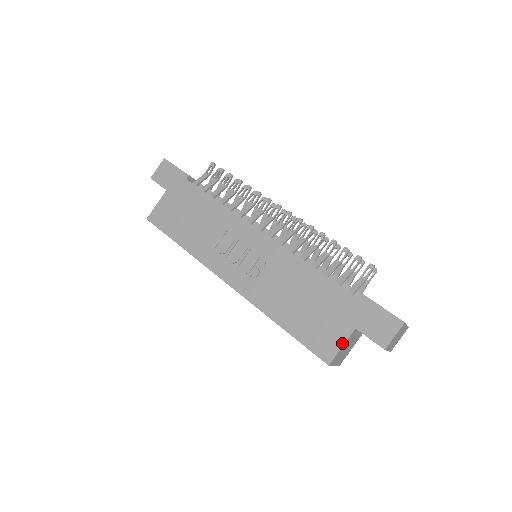
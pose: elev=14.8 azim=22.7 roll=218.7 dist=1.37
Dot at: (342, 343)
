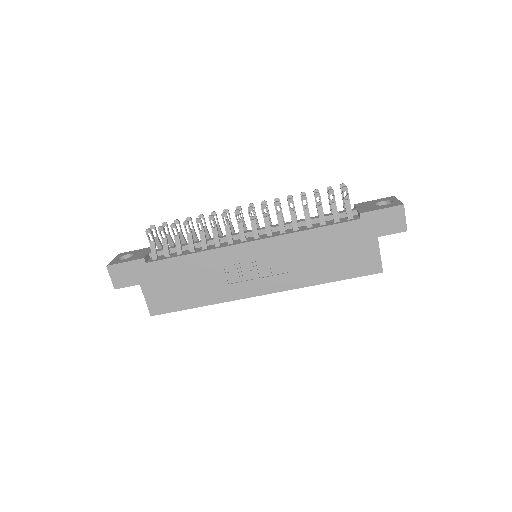
Dot at: (378, 253)
